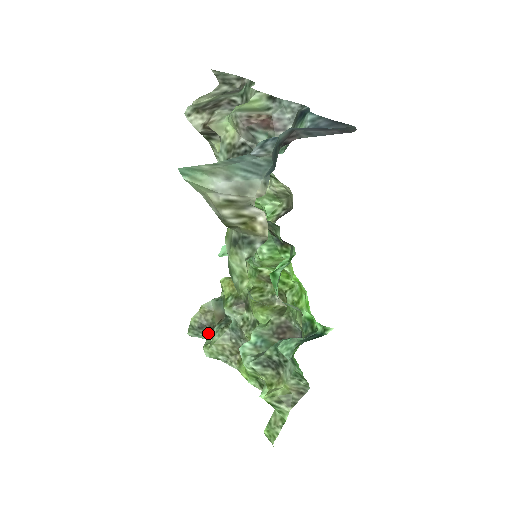
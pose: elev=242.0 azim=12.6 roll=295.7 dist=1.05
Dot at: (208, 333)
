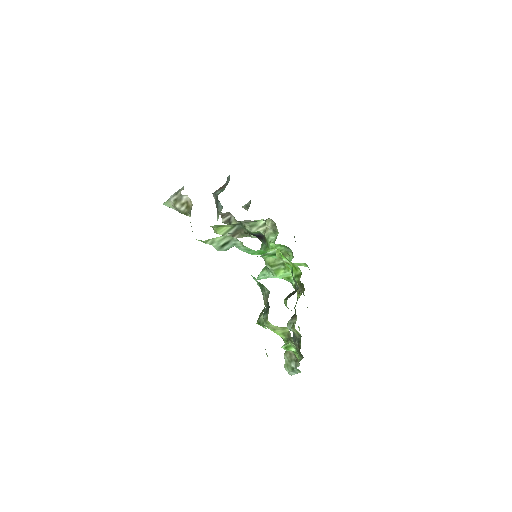
Dot at: occluded
